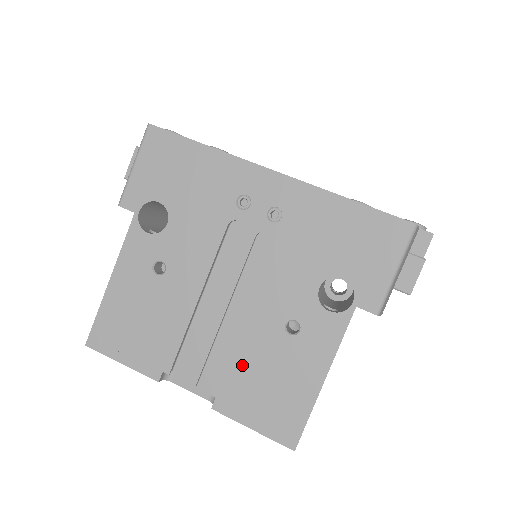
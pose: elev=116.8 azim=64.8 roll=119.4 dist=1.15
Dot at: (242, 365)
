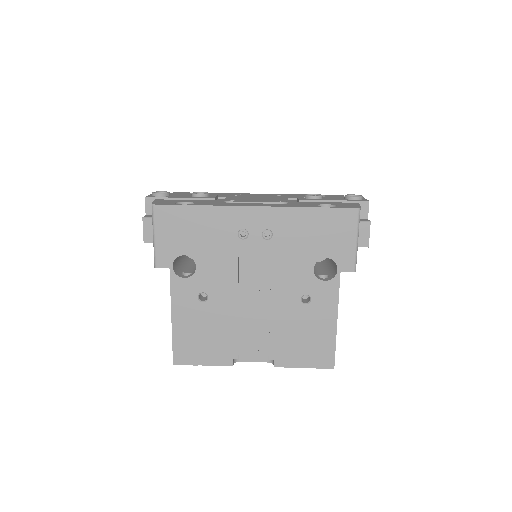
Dot at: (283, 334)
